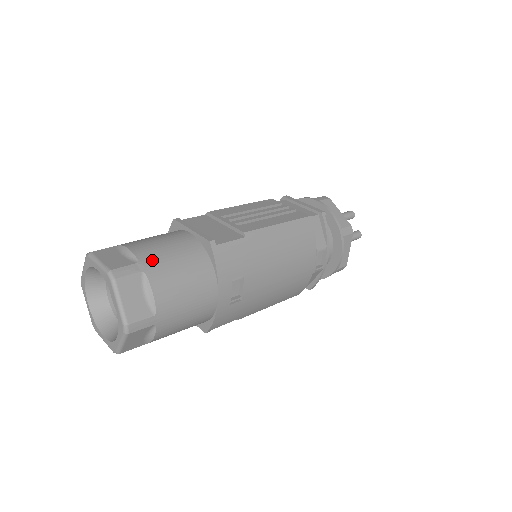
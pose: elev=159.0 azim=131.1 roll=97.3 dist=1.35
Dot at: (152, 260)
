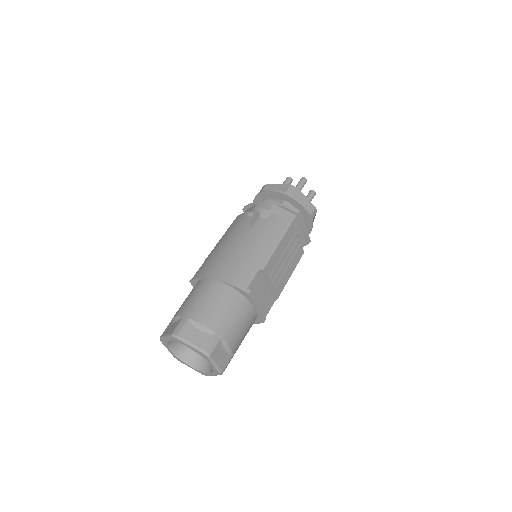
Dot at: (237, 349)
